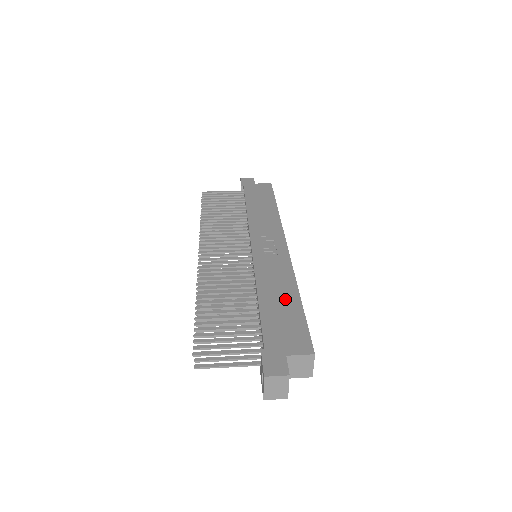
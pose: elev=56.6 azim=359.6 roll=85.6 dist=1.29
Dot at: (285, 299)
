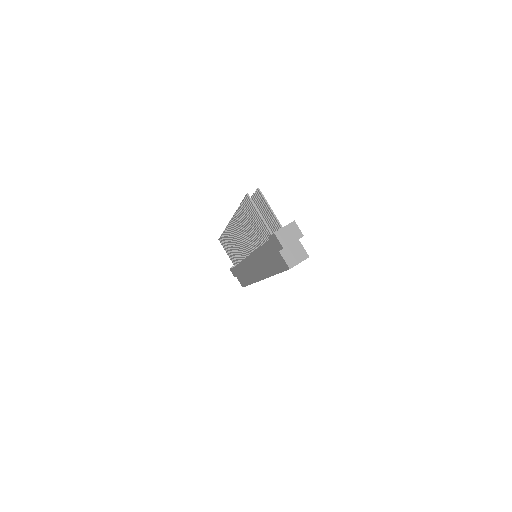
Dot at: occluded
